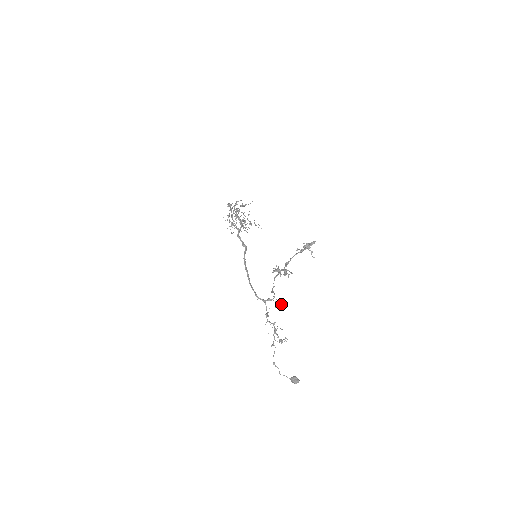
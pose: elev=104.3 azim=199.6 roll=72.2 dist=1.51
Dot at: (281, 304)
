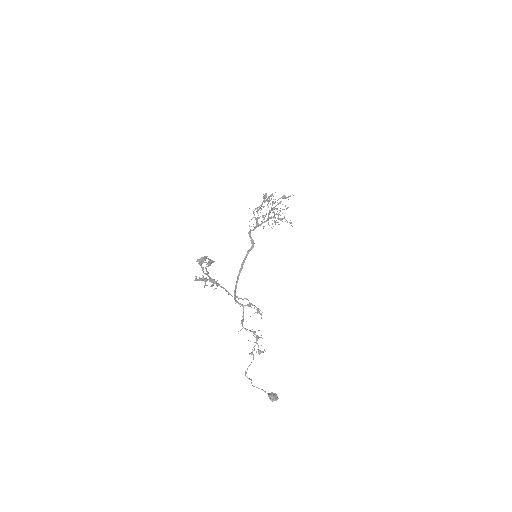
Dot at: (261, 313)
